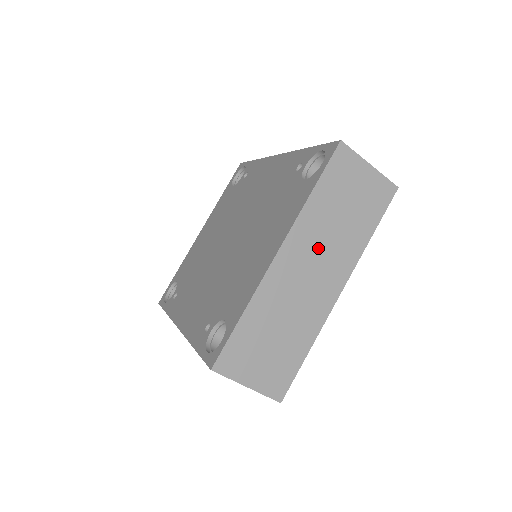
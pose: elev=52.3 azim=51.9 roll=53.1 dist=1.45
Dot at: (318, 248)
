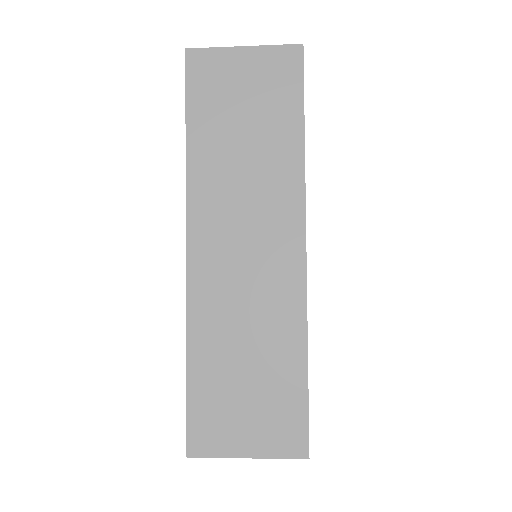
Dot at: occluded
